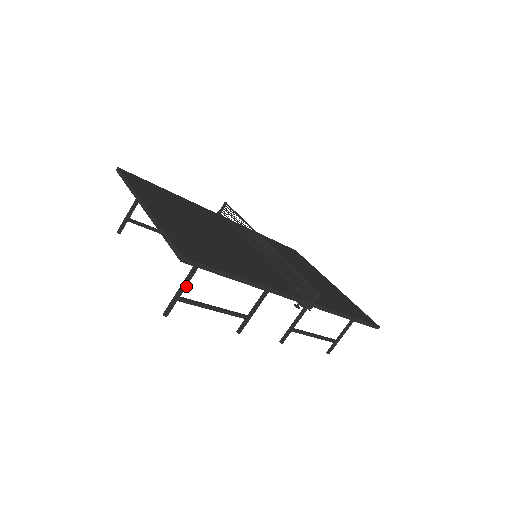
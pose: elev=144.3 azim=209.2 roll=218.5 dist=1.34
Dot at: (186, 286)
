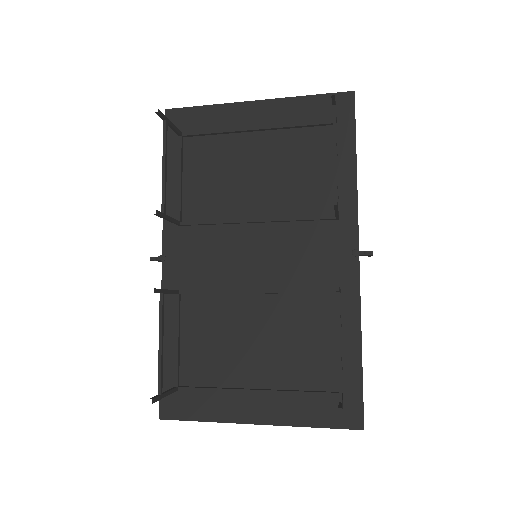
Dot at: occluded
